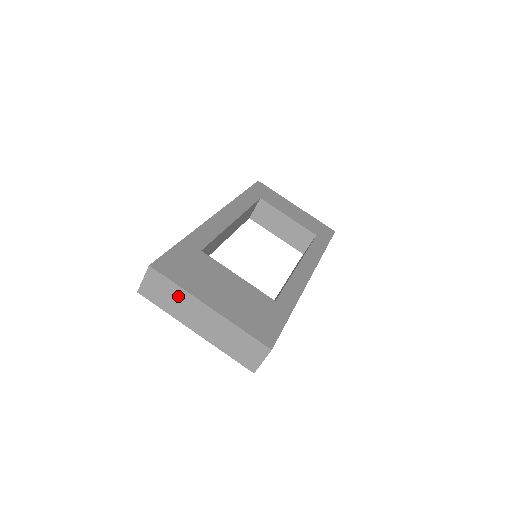
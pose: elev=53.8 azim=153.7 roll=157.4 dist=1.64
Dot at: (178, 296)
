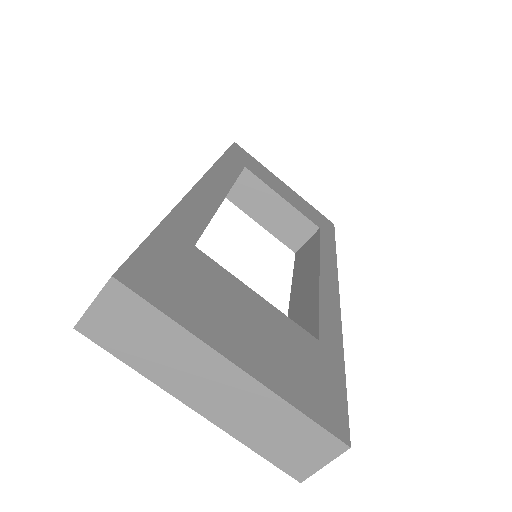
Dot at: (170, 342)
